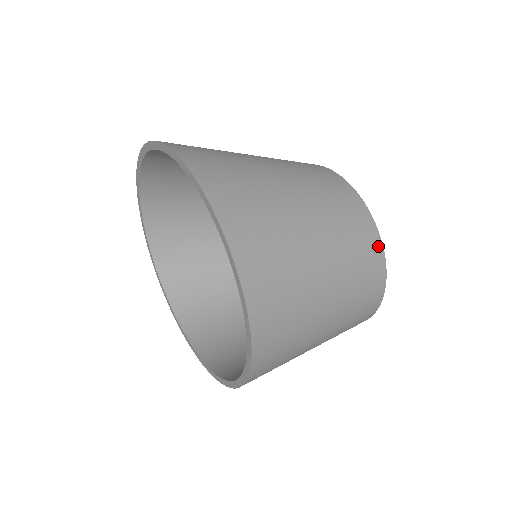
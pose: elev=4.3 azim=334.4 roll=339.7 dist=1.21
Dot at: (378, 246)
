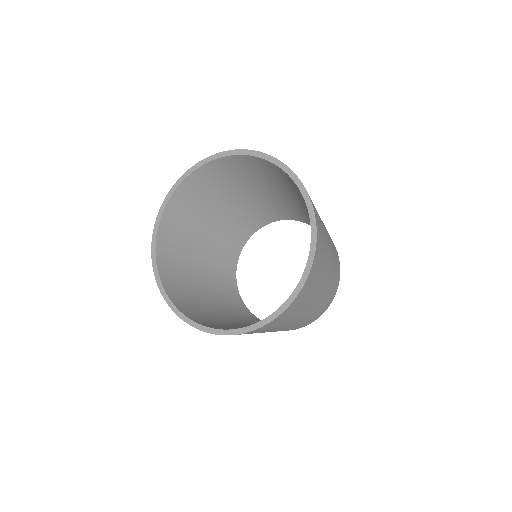
Dot at: occluded
